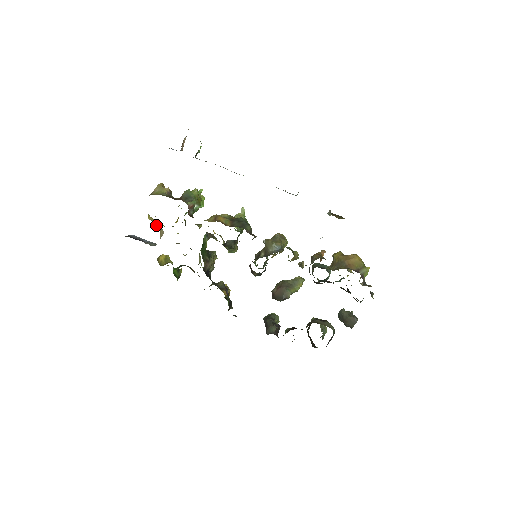
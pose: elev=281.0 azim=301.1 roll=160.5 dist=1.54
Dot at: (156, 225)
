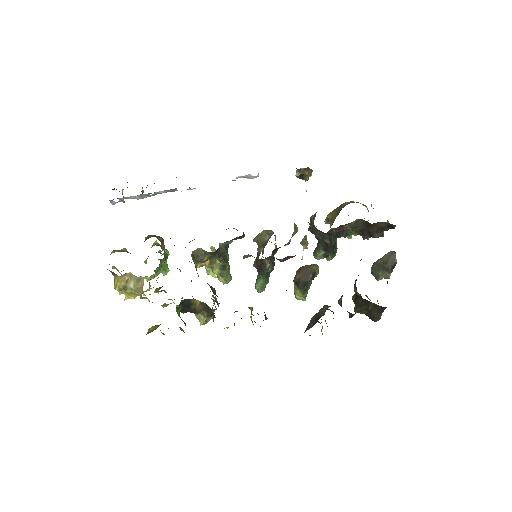
Dot at: (129, 286)
